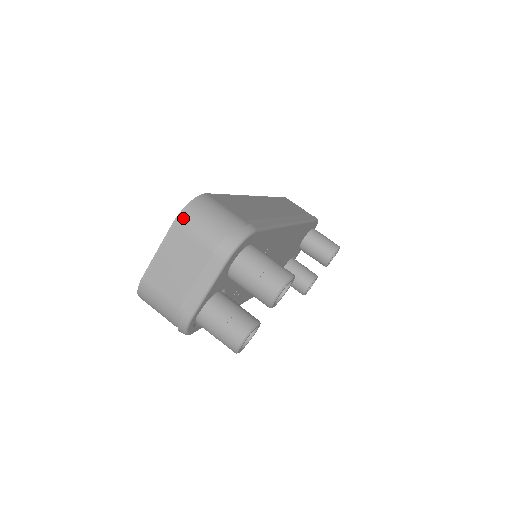
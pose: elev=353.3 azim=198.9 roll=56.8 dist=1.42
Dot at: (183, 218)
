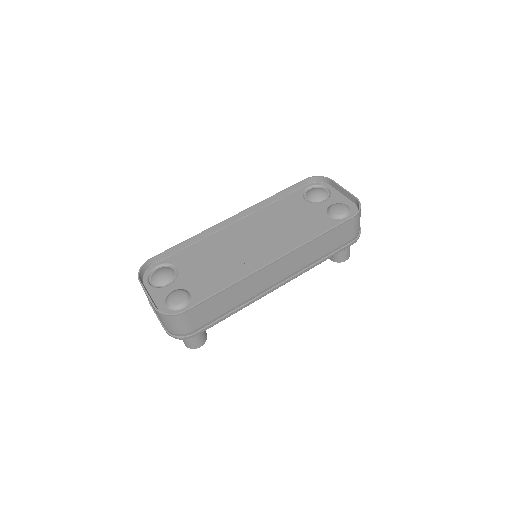
Dot at: (159, 314)
